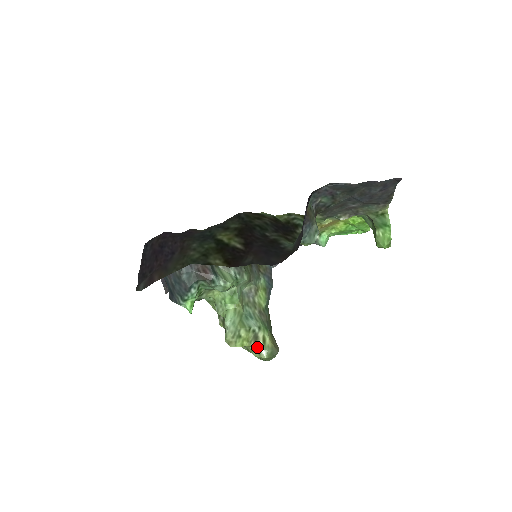
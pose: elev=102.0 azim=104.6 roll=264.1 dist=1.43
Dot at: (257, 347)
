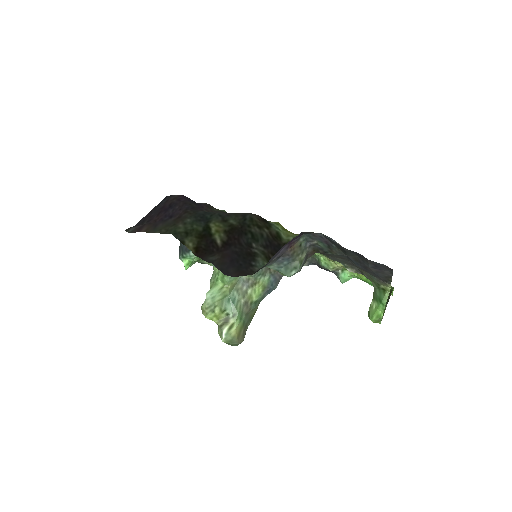
Dot at: (222, 328)
